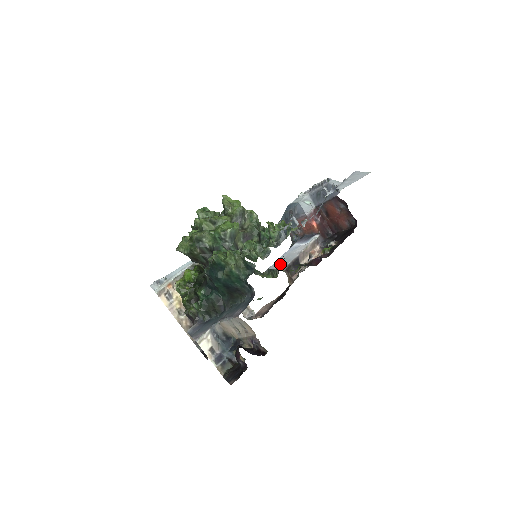
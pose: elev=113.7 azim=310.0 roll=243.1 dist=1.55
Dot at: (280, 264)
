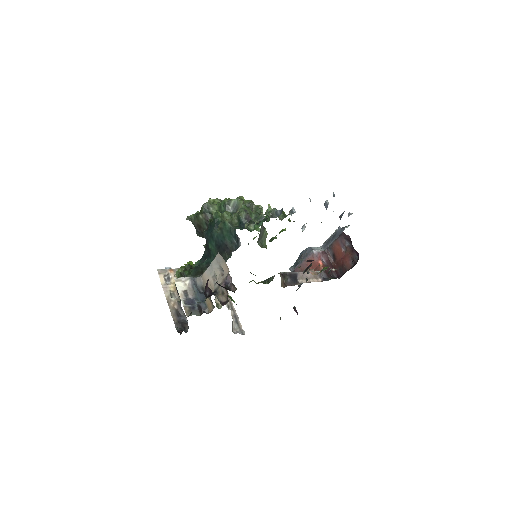
Dot at: occluded
